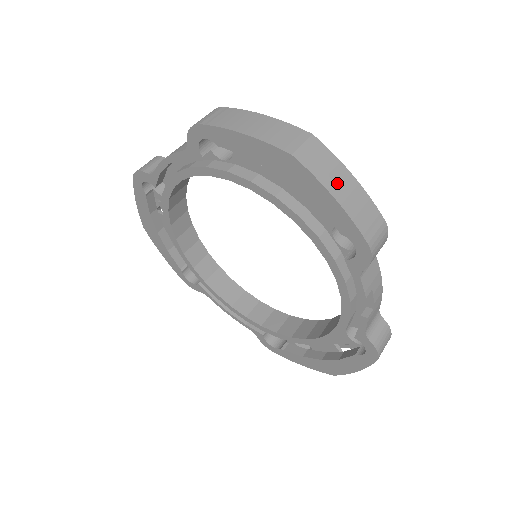
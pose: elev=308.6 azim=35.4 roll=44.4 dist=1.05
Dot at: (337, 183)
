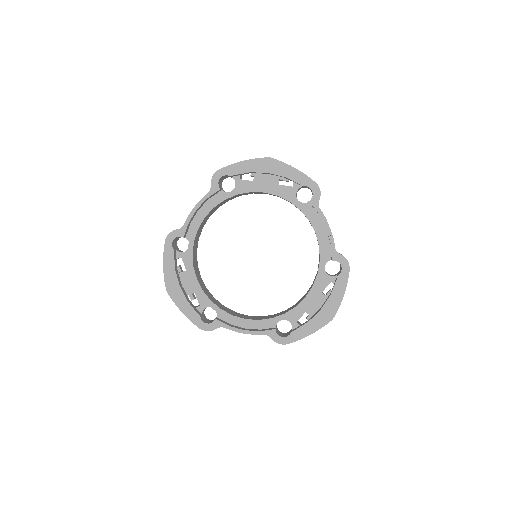
Dot at: occluded
